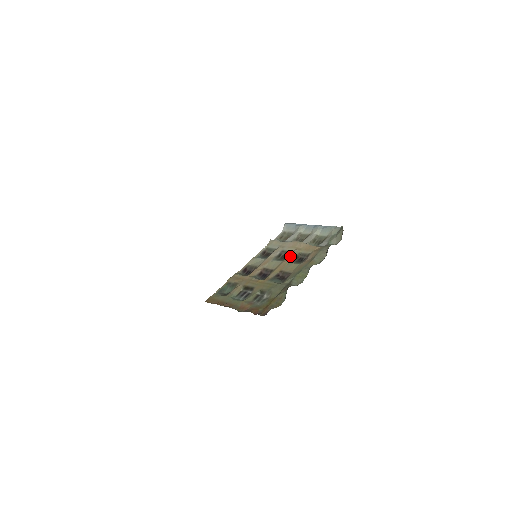
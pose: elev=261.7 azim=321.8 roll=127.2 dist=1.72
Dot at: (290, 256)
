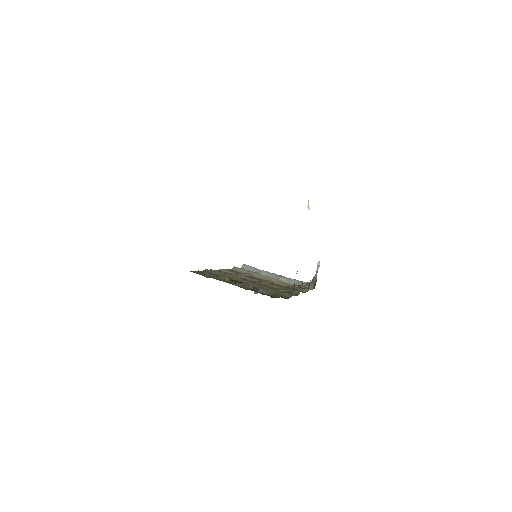
Dot at: occluded
